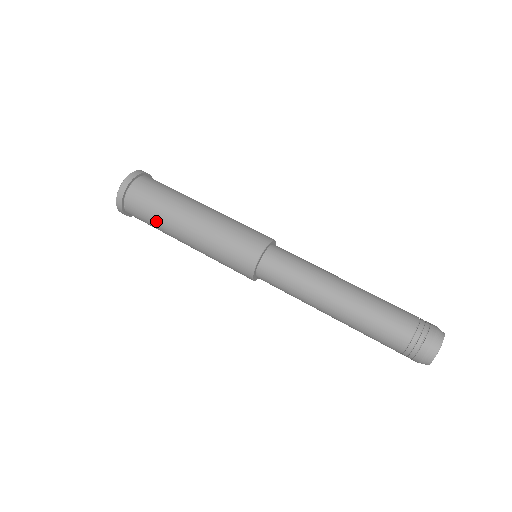
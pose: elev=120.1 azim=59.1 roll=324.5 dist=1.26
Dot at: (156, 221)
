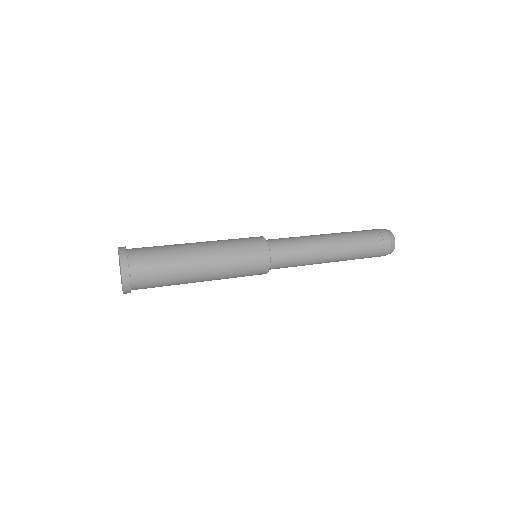
Dot at: (170, 279)
